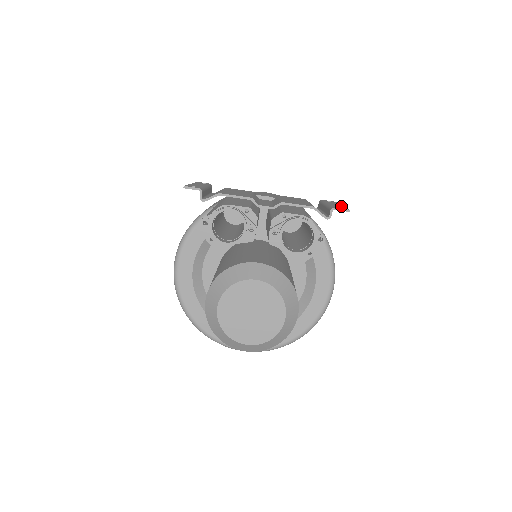
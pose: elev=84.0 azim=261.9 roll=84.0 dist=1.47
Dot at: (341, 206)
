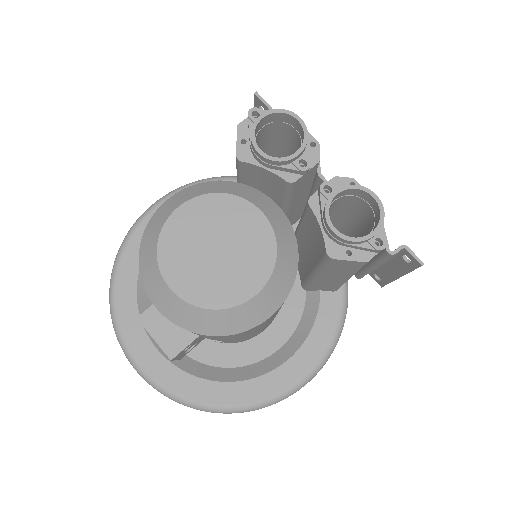
Dot at: occluded
